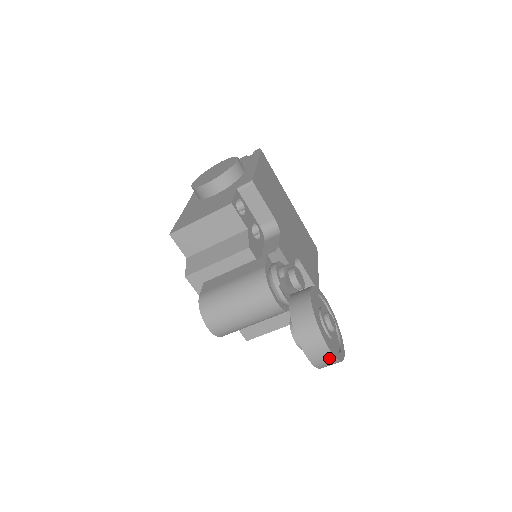
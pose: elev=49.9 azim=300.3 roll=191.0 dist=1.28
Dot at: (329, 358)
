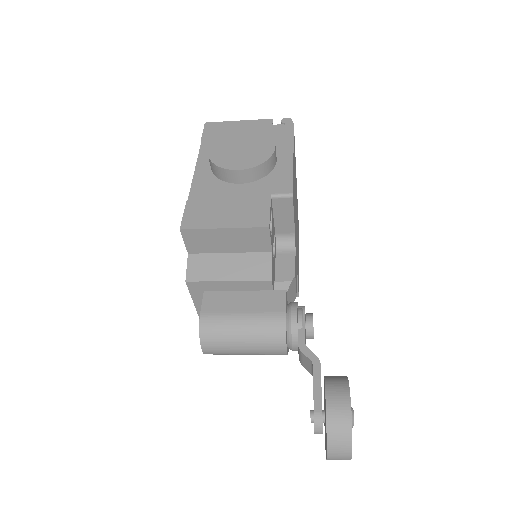
Dot at: occluded
